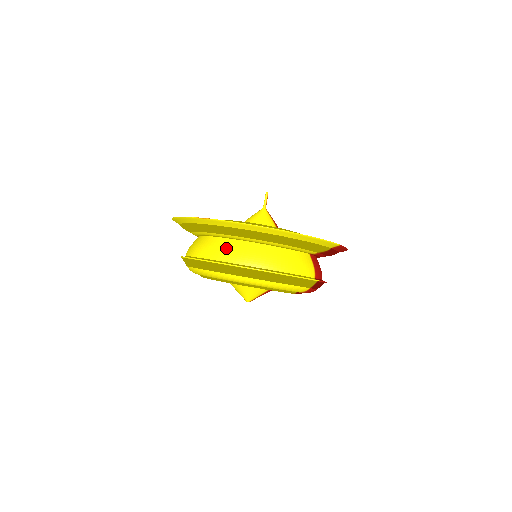
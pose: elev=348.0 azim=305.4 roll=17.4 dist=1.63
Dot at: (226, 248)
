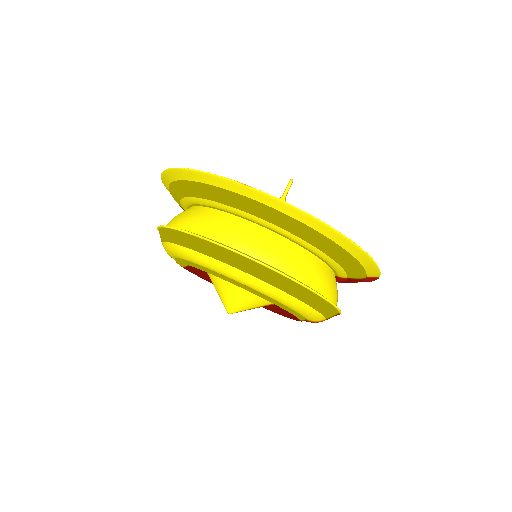
Dot at: (255, 237)
